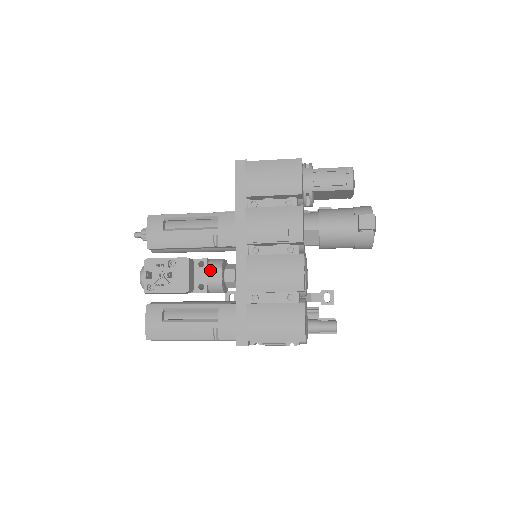
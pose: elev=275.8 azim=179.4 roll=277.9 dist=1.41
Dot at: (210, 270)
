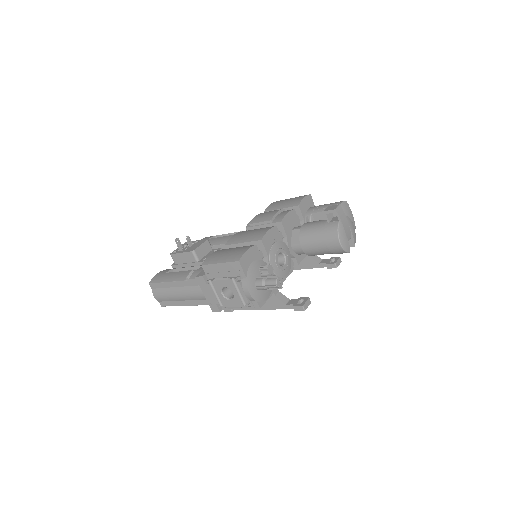
Dot at: occluded
